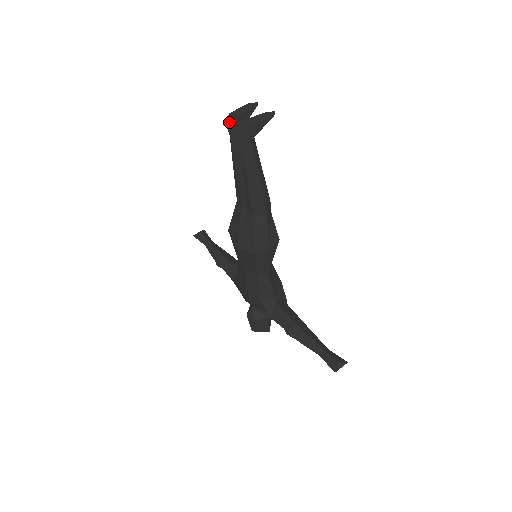
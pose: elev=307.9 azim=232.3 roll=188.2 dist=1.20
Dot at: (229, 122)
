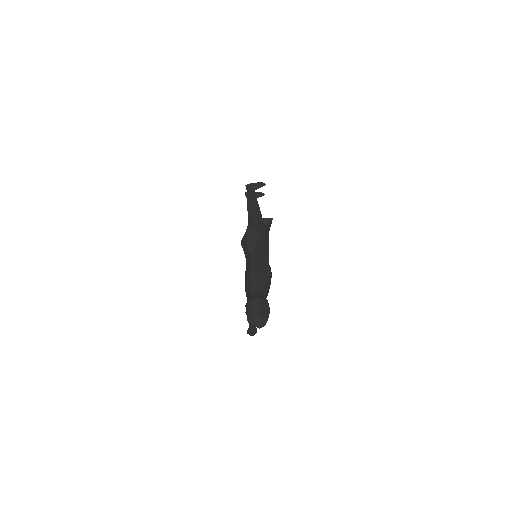
Dot at: (246, 193)
